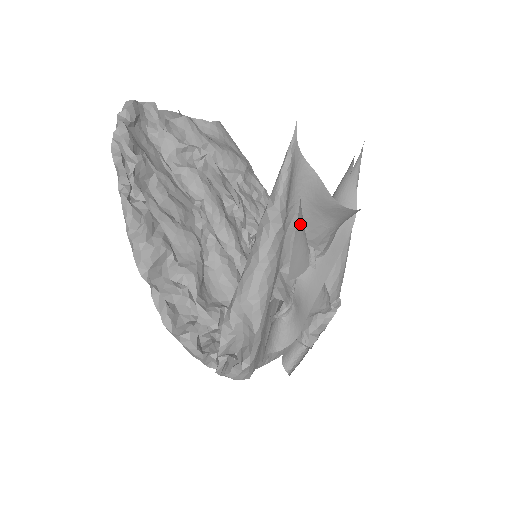
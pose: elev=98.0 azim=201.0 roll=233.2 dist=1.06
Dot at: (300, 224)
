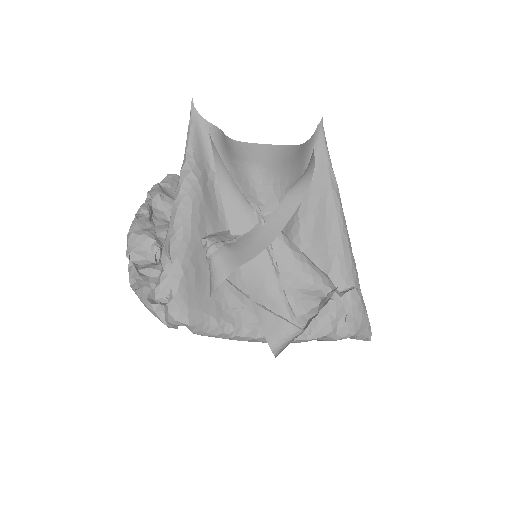
Dot at: (224, 177)
